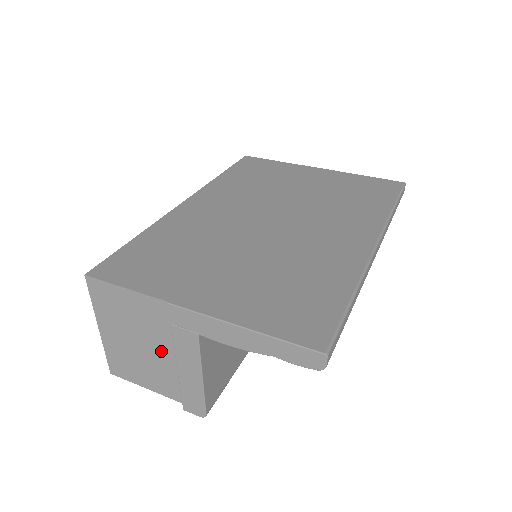
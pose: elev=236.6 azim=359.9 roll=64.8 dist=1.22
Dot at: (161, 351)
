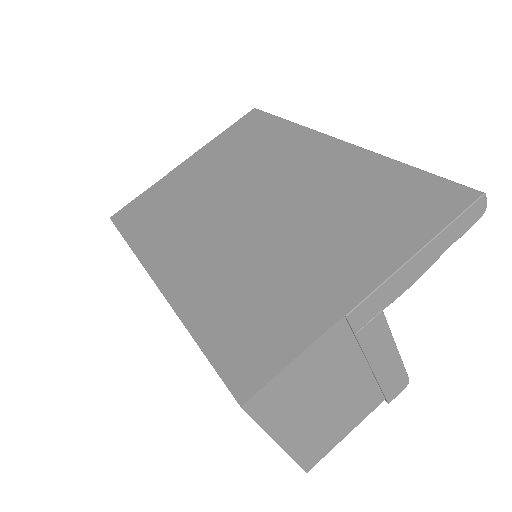
Dot at: (351, 376)
